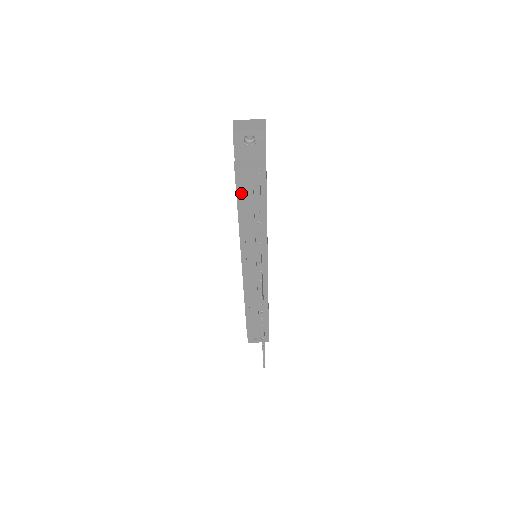
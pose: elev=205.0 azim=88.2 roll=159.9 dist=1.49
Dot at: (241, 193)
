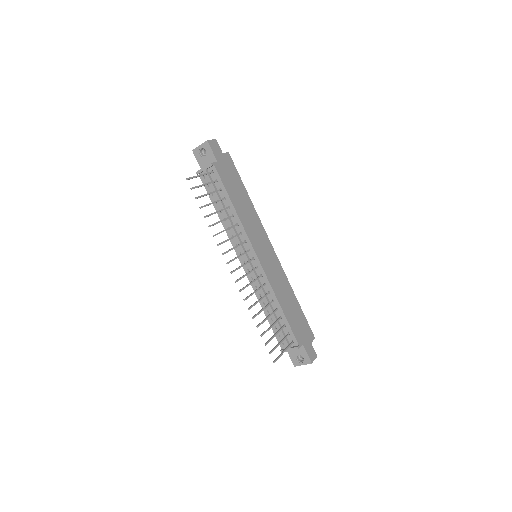
Dot at: occluded
